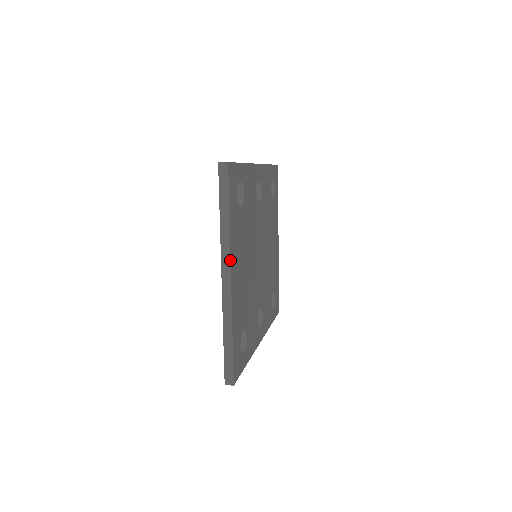
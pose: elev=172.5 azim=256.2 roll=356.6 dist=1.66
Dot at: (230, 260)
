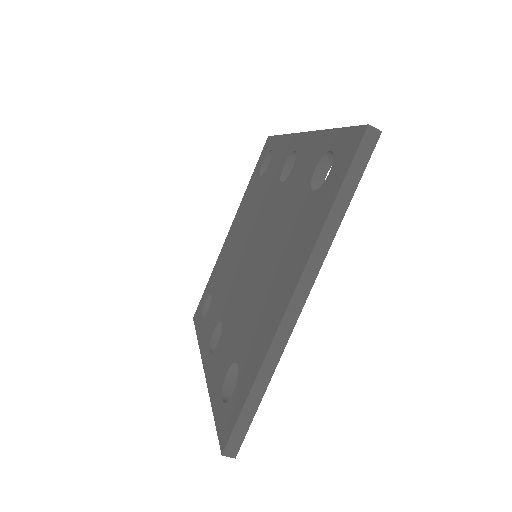
Dot at: (317, 275)
